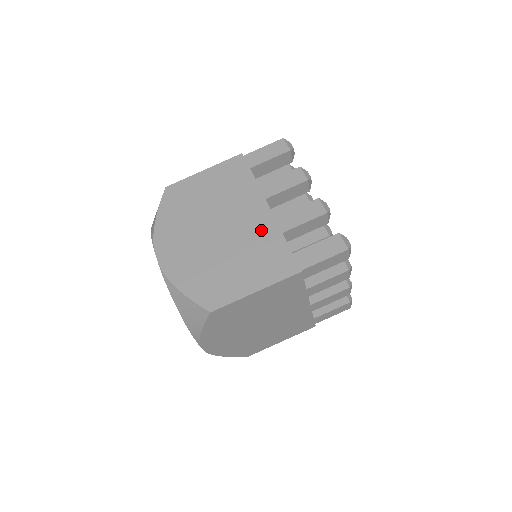
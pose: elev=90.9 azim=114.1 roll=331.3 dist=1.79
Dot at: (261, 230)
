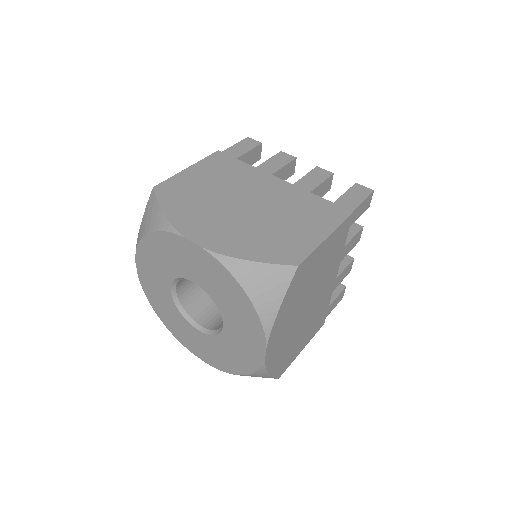
Dot at: occluded
